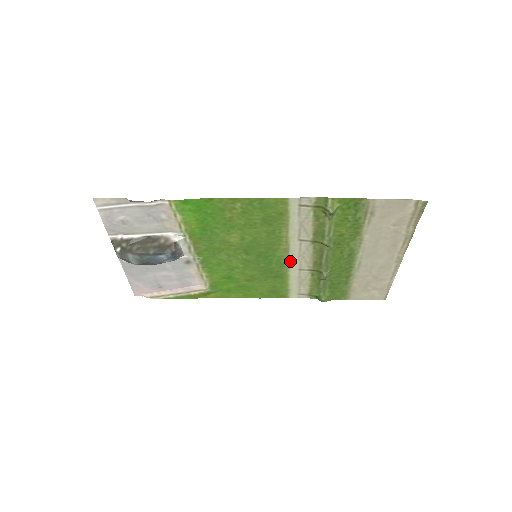
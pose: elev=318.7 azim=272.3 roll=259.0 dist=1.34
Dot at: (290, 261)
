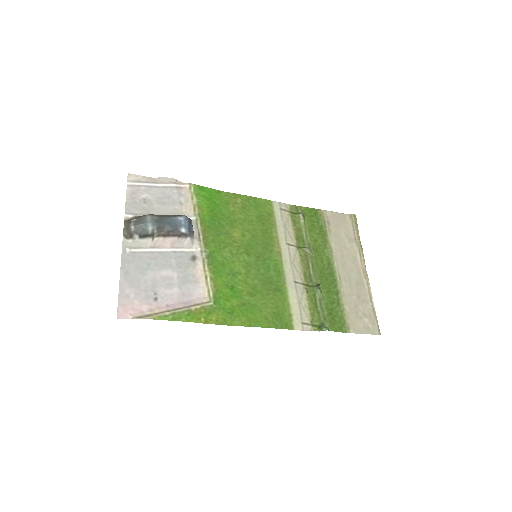
Dot at: (285, 269)
